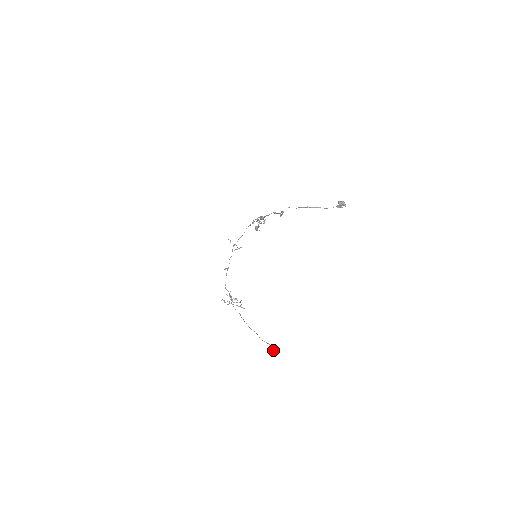
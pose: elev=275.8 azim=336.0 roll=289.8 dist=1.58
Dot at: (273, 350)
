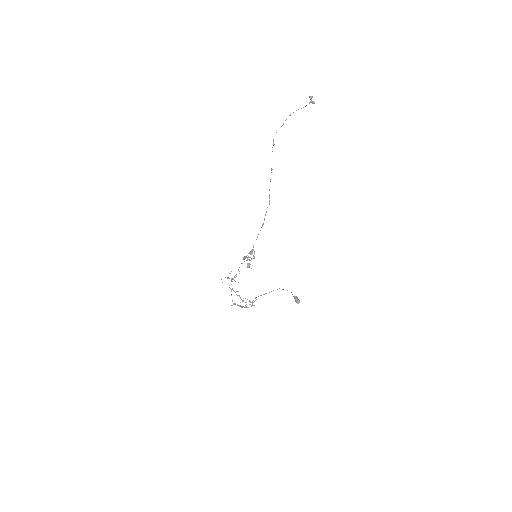
Dot at: (297, 300)
